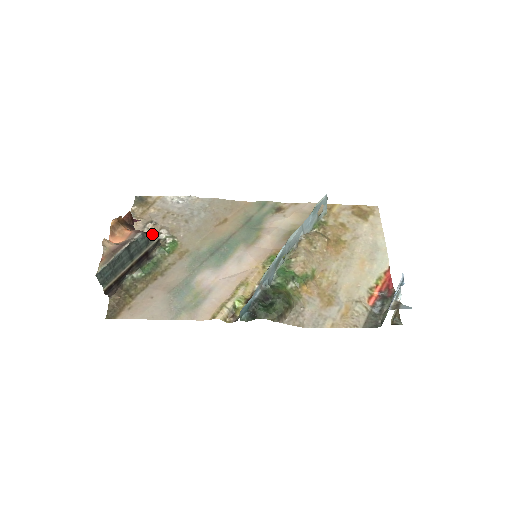
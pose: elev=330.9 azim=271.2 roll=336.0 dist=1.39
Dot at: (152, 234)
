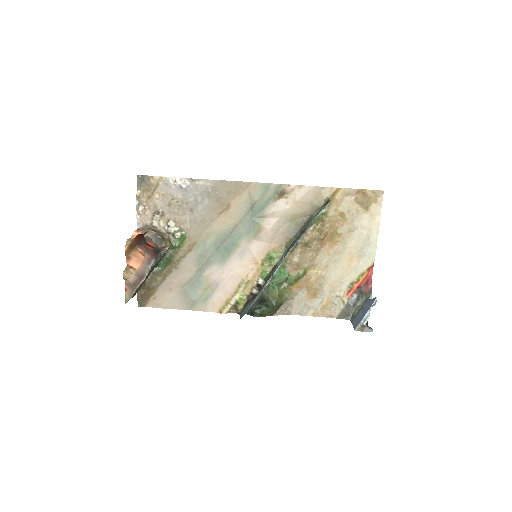
Dot at: (161, 227)
